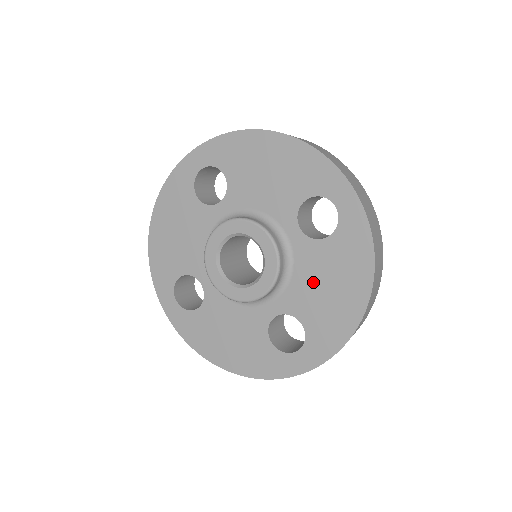
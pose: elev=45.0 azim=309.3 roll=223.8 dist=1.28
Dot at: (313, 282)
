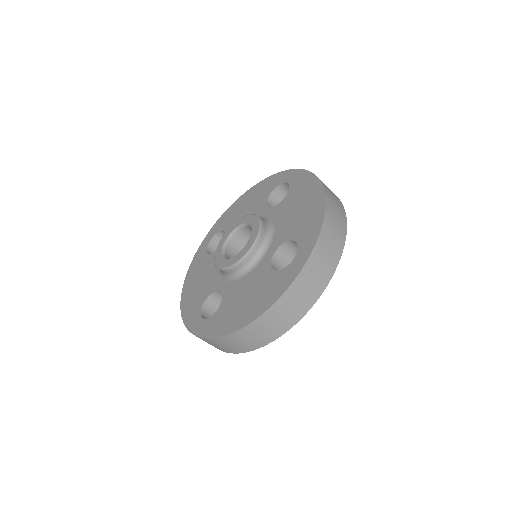
Dot at: (288, 217)
